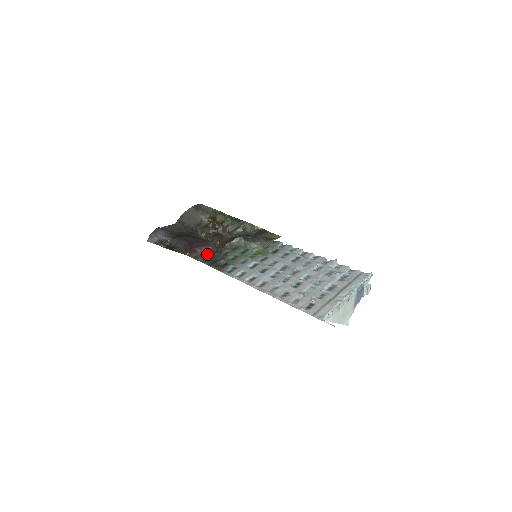
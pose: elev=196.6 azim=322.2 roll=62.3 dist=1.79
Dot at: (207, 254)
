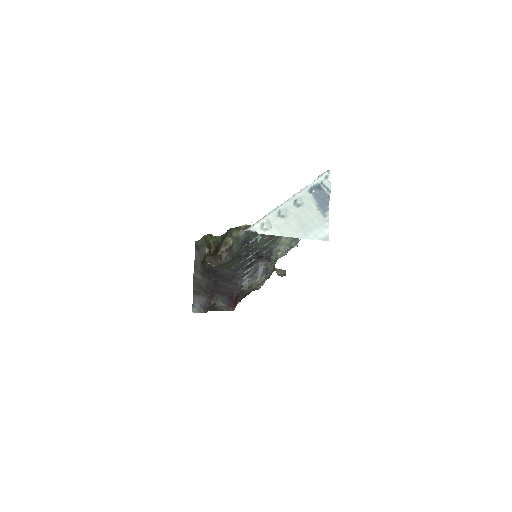
Dot at: (243, 296)
